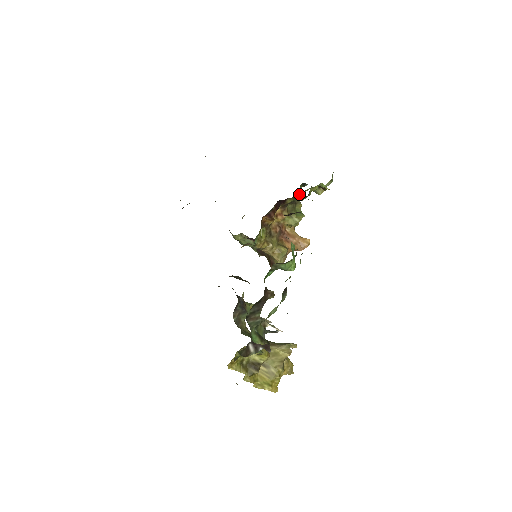
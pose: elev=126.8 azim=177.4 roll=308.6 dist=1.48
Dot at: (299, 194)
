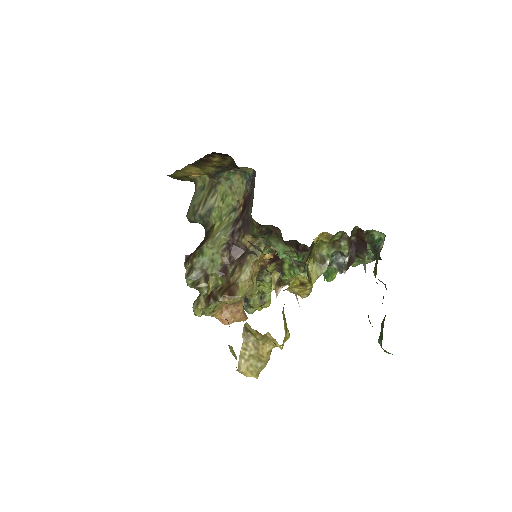
Dot at: occluded
